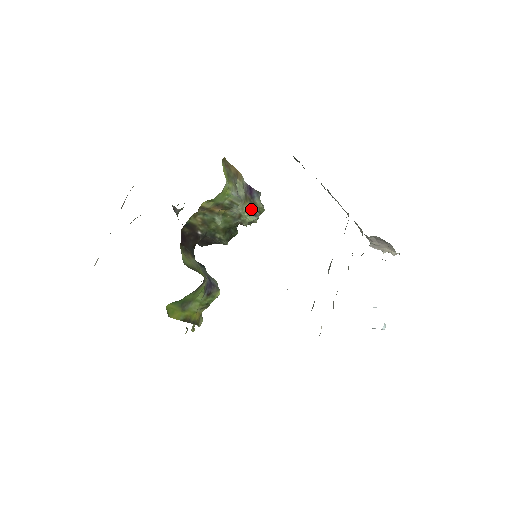
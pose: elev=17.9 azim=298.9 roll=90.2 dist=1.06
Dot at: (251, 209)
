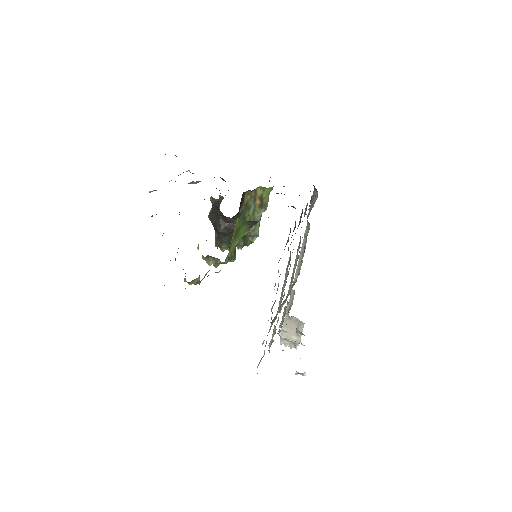
Dot at: occluded
